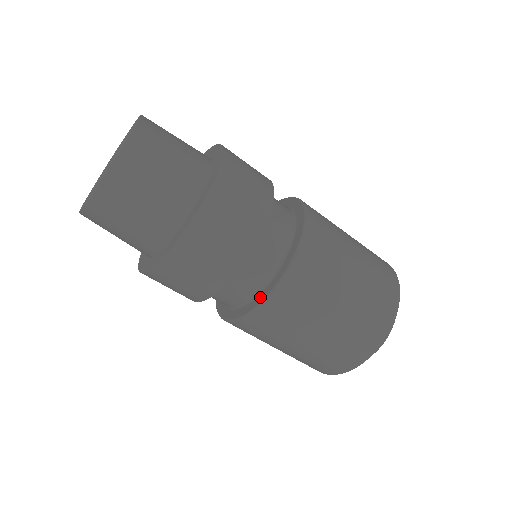
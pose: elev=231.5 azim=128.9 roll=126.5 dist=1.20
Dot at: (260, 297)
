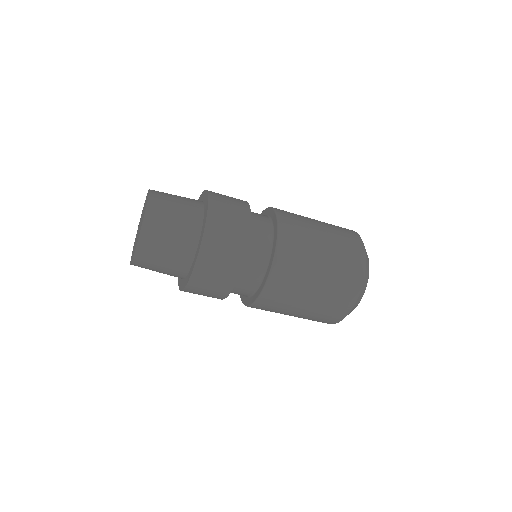
Dot at: (243, 297)
